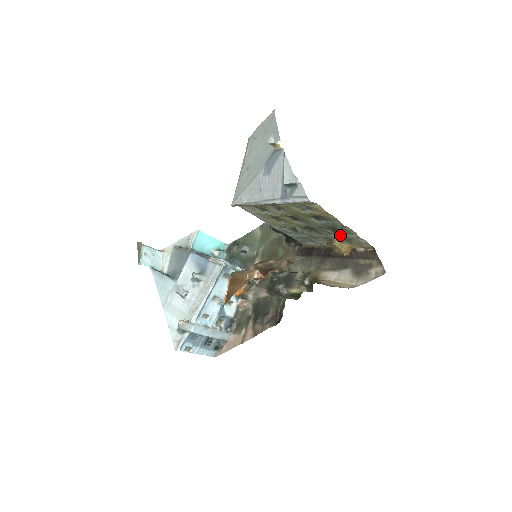
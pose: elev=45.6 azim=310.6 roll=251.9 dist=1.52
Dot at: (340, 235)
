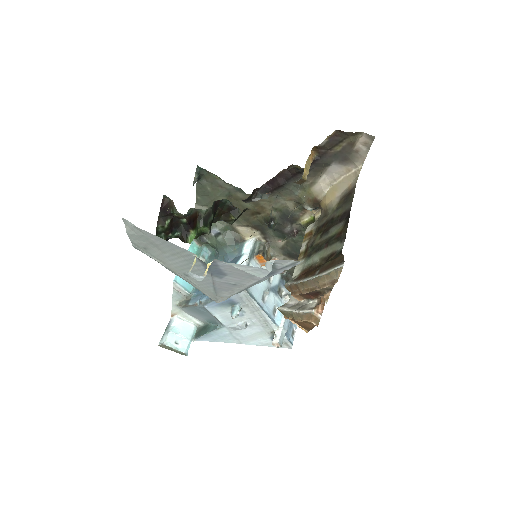
Dot at: occluded
